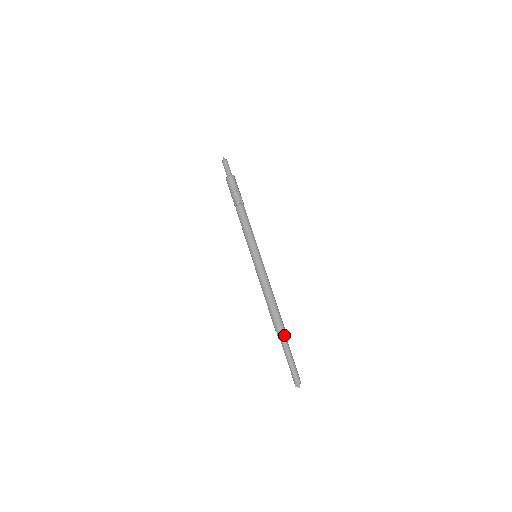
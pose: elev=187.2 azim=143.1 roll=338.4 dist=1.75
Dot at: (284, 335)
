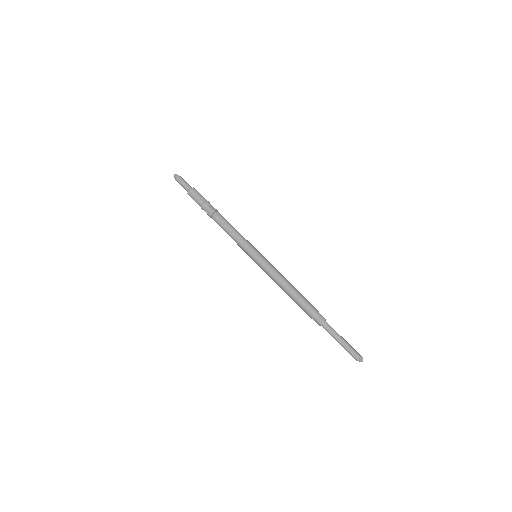
Dot at: (324, 318)
